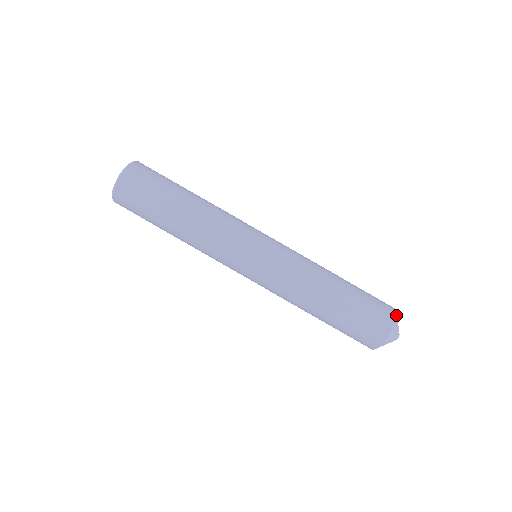
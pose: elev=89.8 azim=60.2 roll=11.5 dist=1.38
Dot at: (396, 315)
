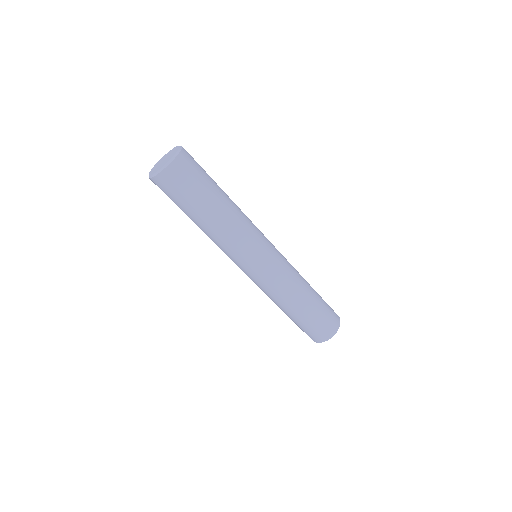
Dot at: (335, 333)
